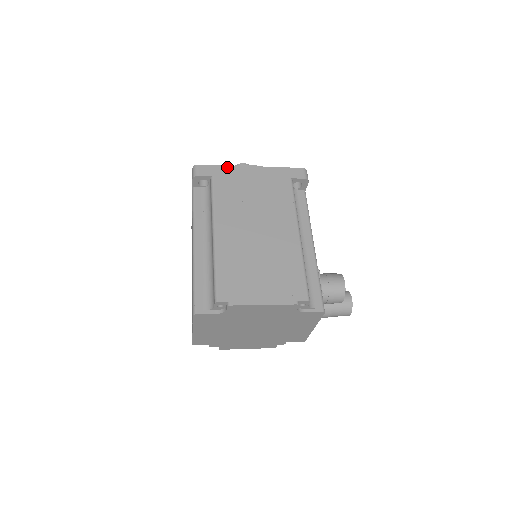
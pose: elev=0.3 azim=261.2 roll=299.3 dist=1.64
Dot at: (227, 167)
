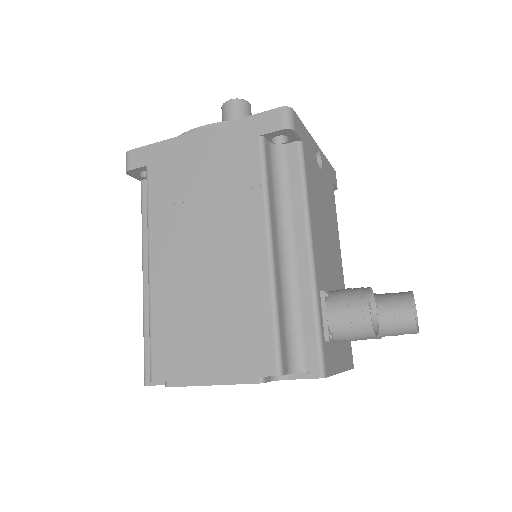
Dot at: (165, 143)
